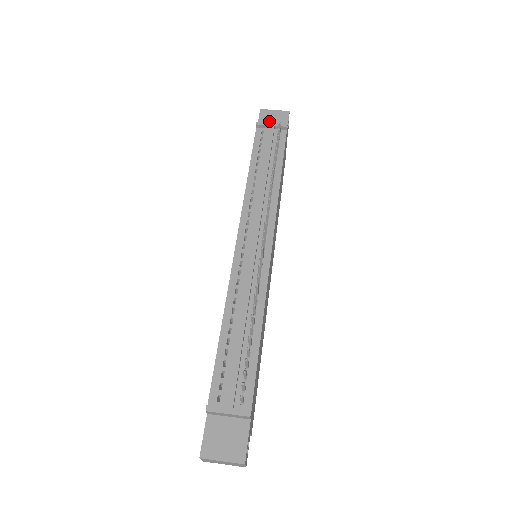
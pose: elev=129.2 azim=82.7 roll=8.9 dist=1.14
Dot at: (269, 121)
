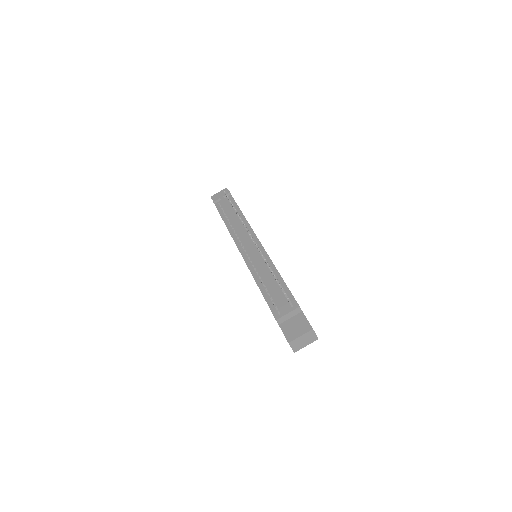
Dot at: occluded
